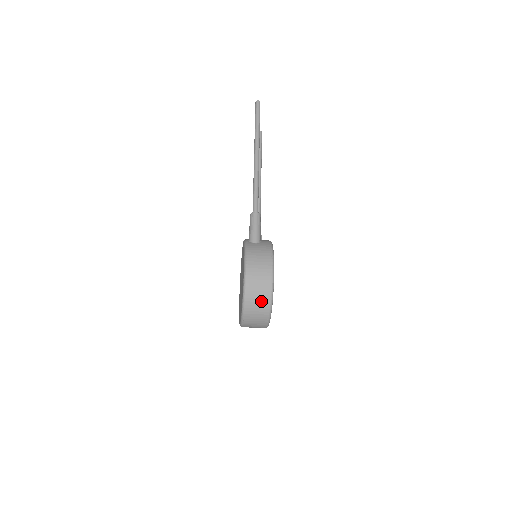
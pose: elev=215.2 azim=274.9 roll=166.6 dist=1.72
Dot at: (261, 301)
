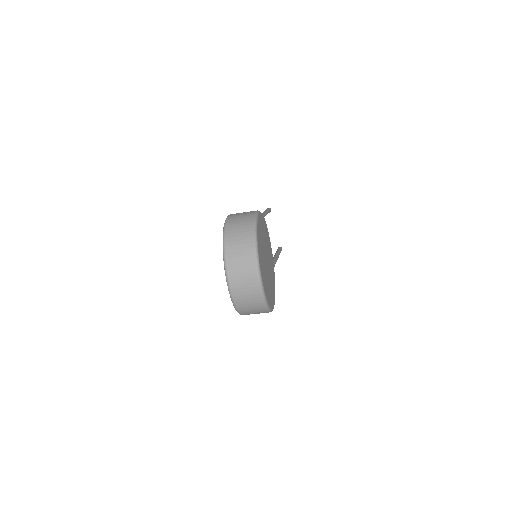
Dot at: (243, 228)
